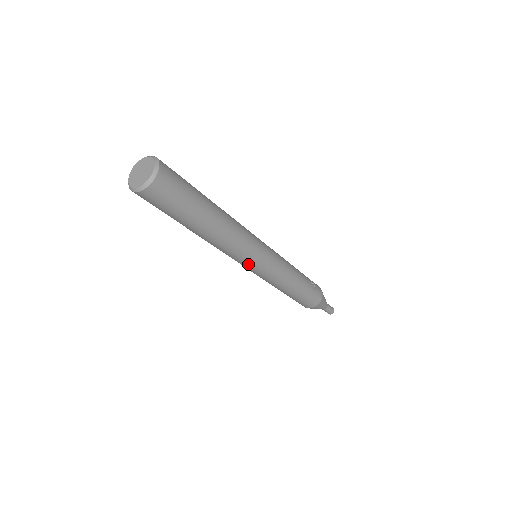
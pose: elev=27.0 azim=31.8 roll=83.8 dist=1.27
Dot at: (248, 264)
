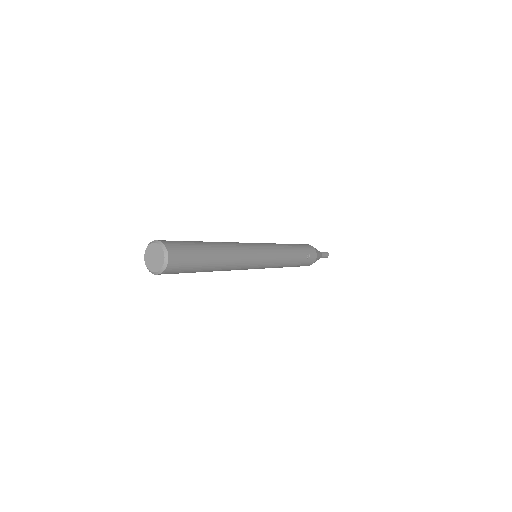
Dot at: occluded
